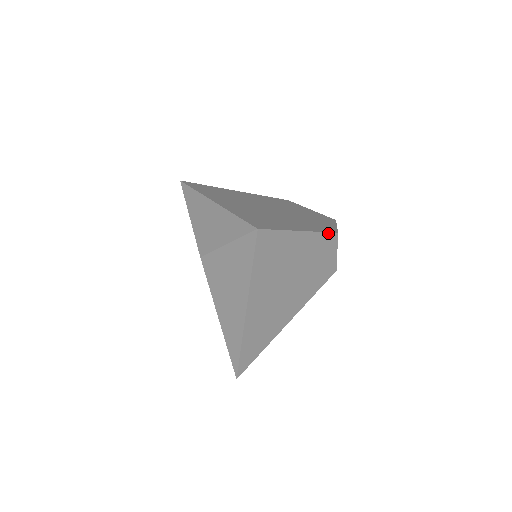
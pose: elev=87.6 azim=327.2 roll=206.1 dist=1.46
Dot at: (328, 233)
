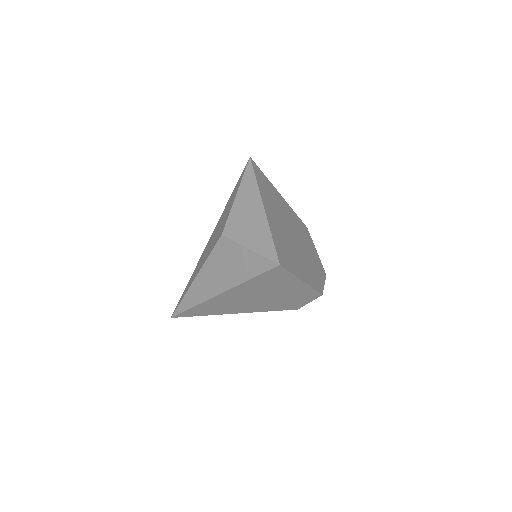
Dot at: (317, 291)
